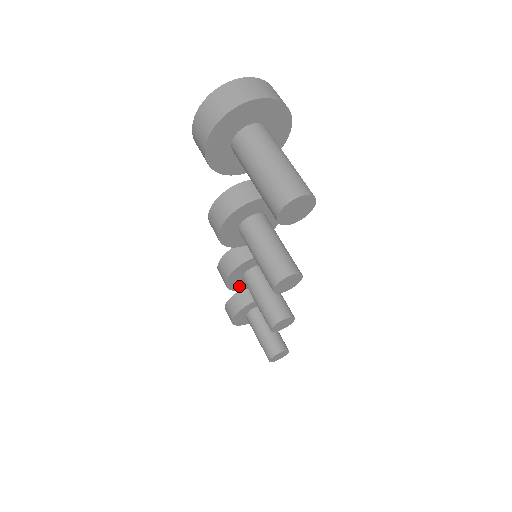
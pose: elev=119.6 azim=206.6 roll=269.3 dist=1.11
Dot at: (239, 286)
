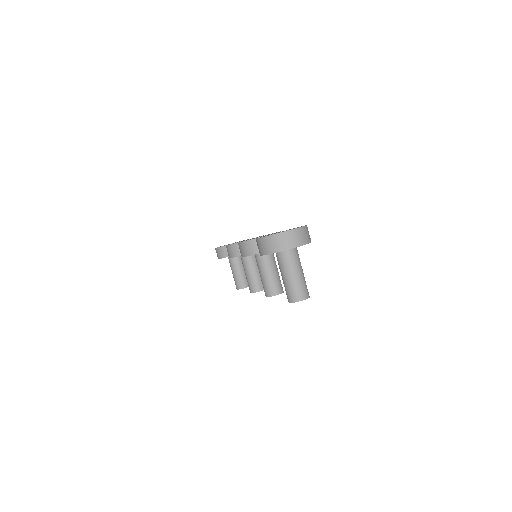
Dot at: occluded
